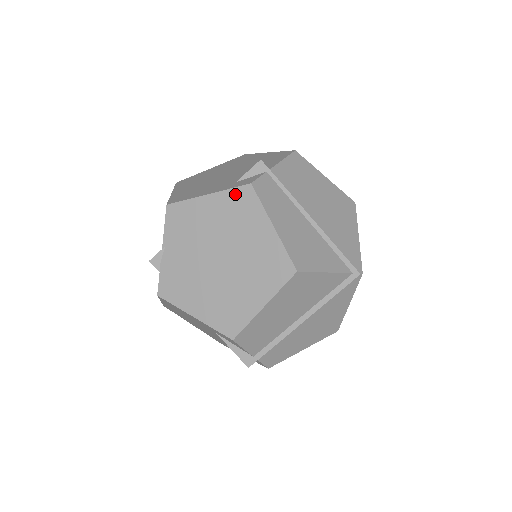
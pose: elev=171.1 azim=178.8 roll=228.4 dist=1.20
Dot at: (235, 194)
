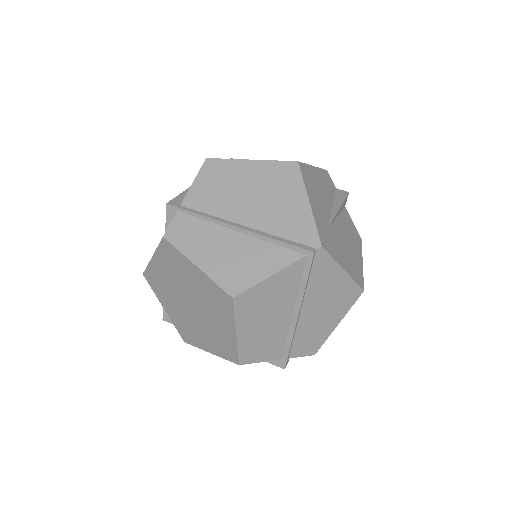
Dot at: (162, 250)
